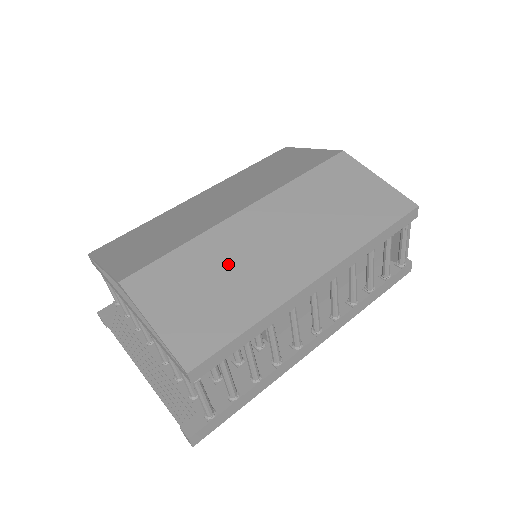
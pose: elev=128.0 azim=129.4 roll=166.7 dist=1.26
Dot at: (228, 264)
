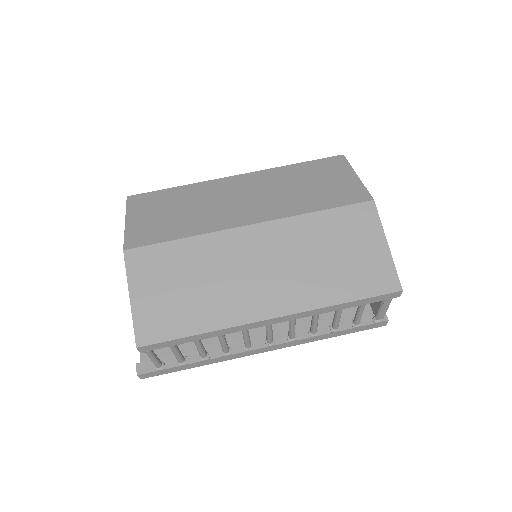
Dot at: (209, 272)
